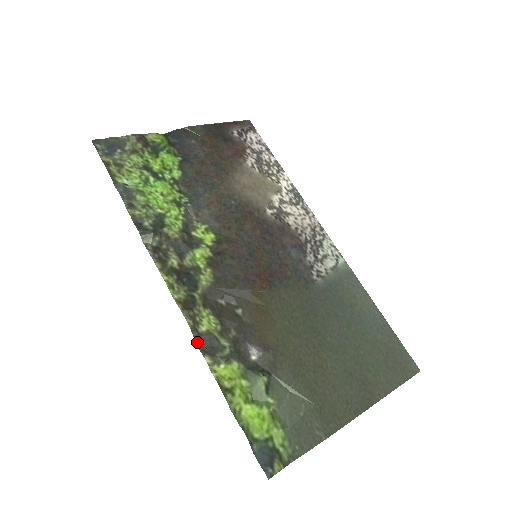
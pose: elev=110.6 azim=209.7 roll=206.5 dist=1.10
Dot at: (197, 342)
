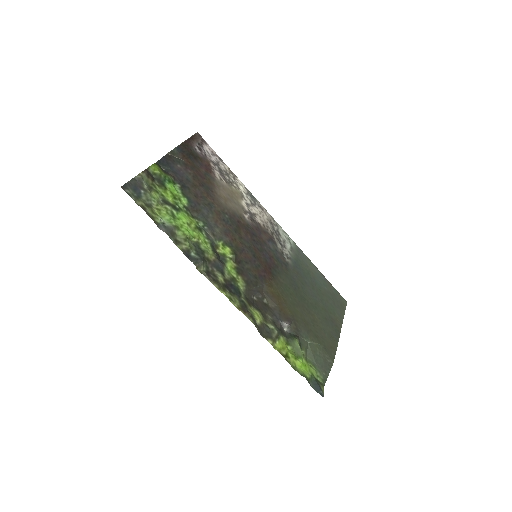
Dot at: (260, 332)
